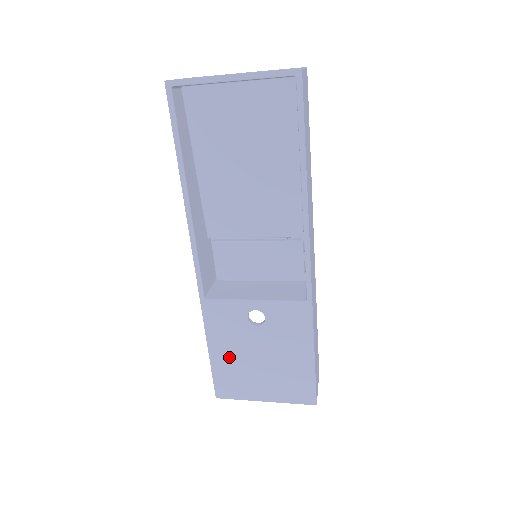
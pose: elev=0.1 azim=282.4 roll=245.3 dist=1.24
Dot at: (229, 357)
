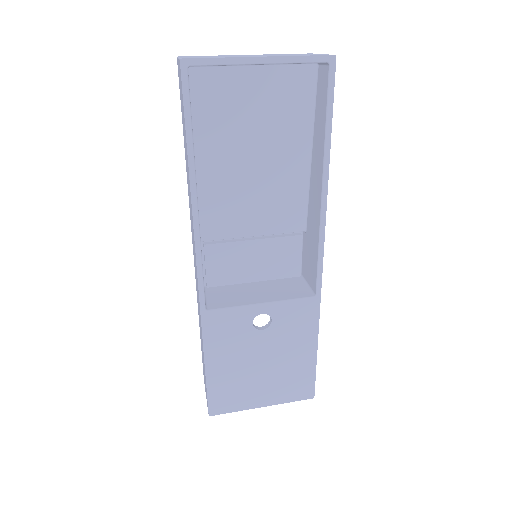
Dot at: (228, 369)
